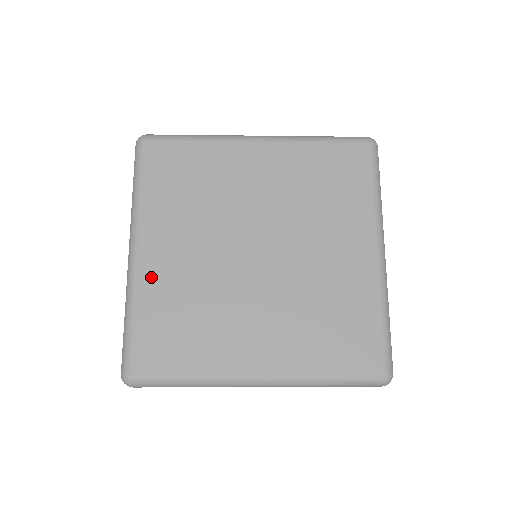
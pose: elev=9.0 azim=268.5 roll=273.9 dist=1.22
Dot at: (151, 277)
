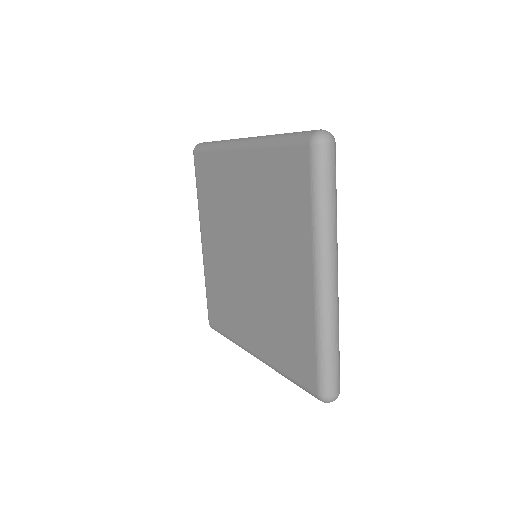
Dot at: (208, 263)
